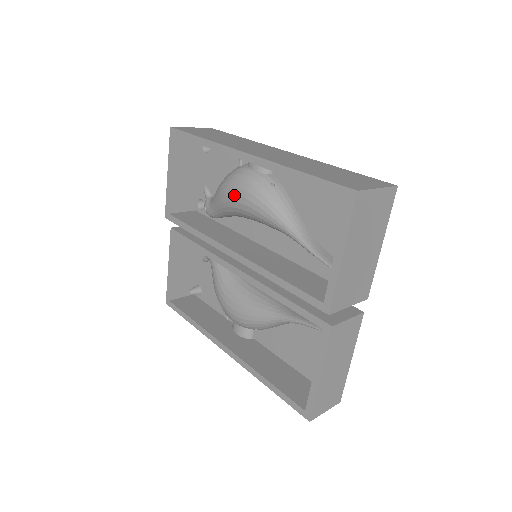
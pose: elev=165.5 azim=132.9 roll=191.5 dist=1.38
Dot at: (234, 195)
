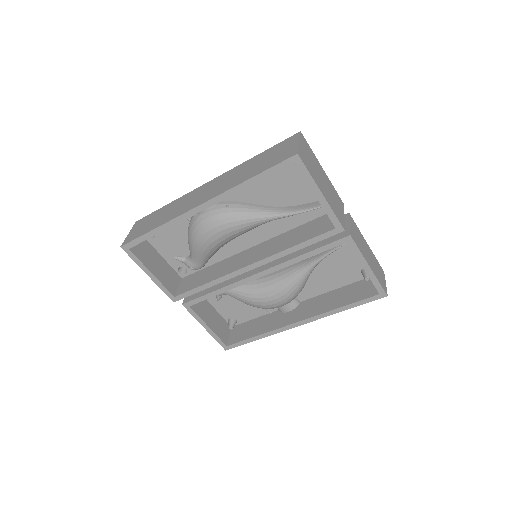
Dot at: (211, 237)
